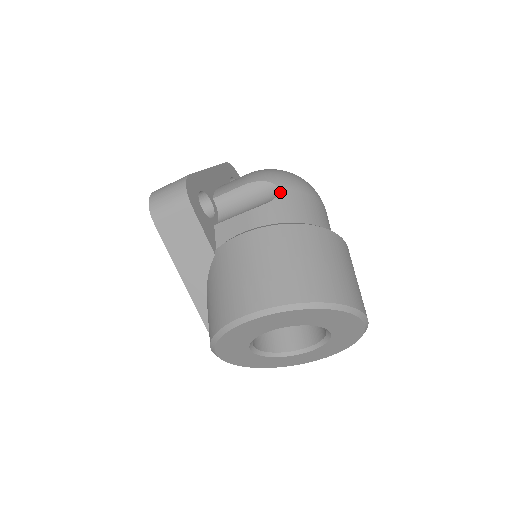
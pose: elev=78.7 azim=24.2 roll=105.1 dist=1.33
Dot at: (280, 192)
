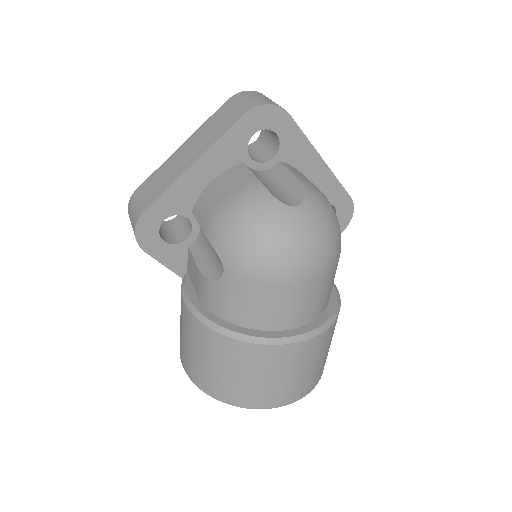
Dot at: (224, 276)
